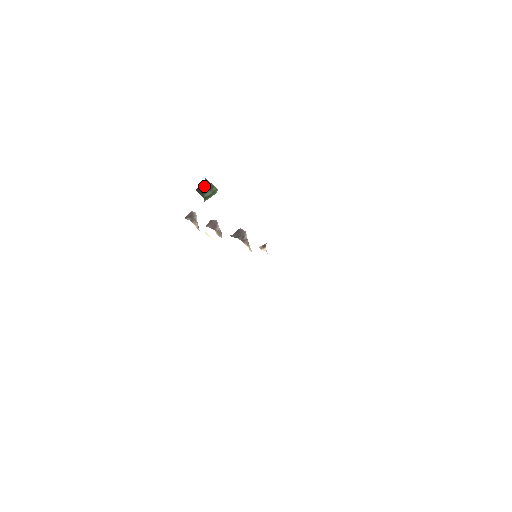
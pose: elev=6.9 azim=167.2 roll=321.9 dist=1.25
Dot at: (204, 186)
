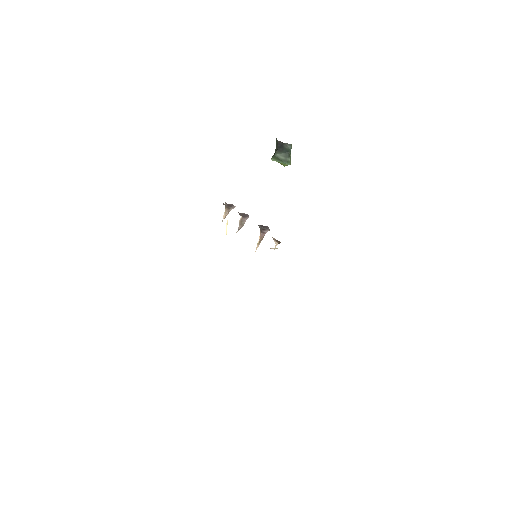
Dot at: (285, 147)
